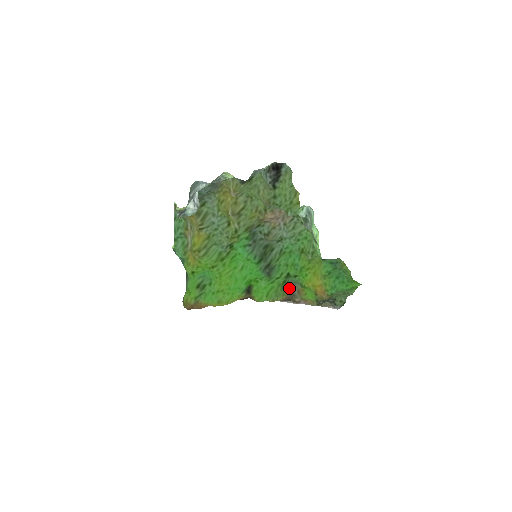
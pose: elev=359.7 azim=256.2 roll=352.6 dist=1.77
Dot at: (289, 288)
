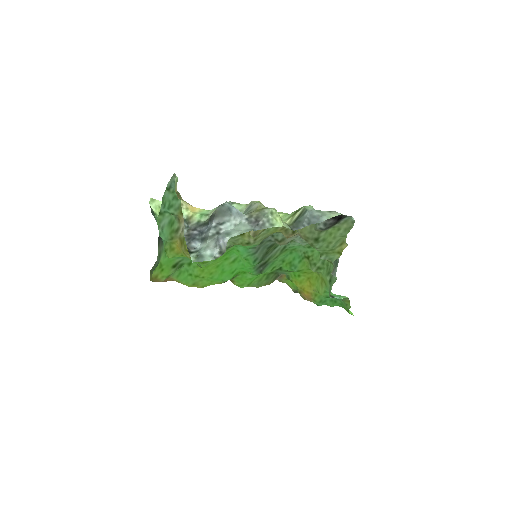
Dot at: (274, 278)
